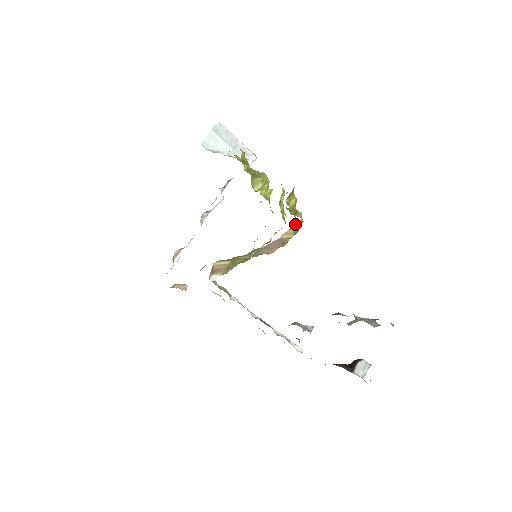
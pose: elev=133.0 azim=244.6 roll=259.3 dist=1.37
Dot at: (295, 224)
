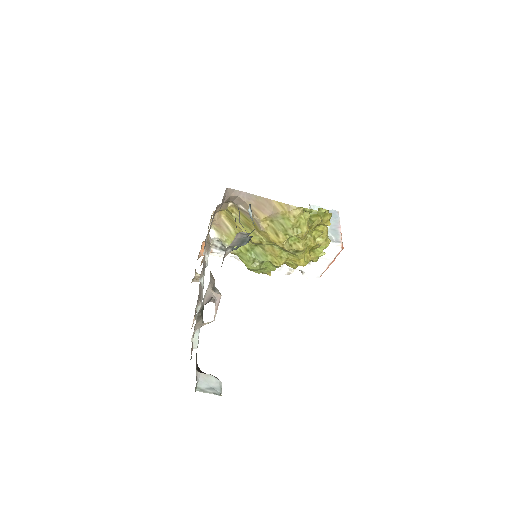
Dot at: occluded
